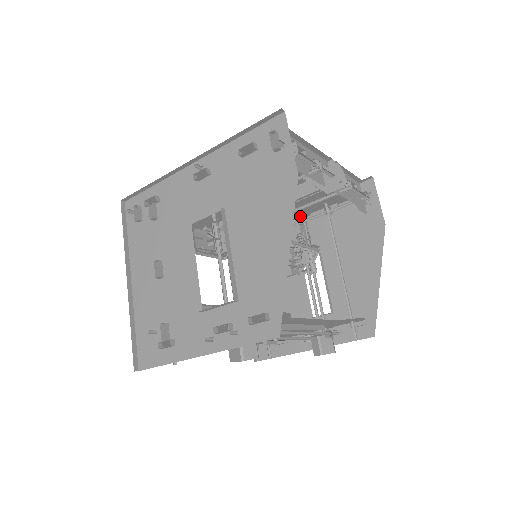
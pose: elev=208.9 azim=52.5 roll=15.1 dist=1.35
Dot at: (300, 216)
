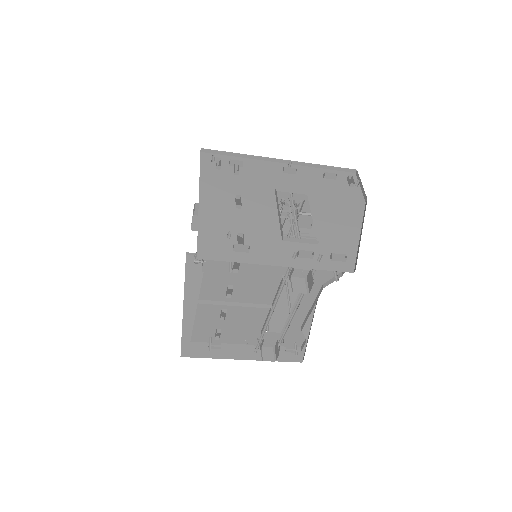
Dot at: occluded
